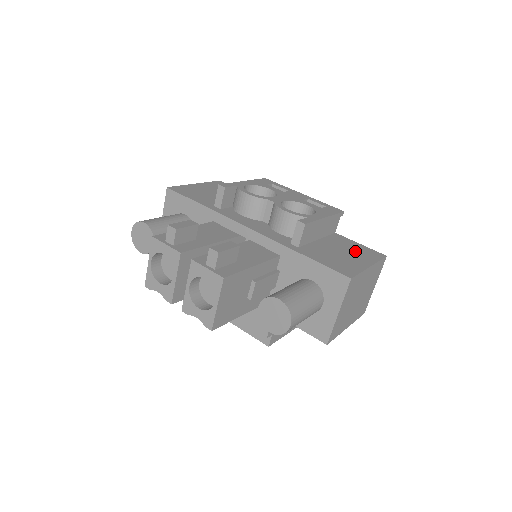
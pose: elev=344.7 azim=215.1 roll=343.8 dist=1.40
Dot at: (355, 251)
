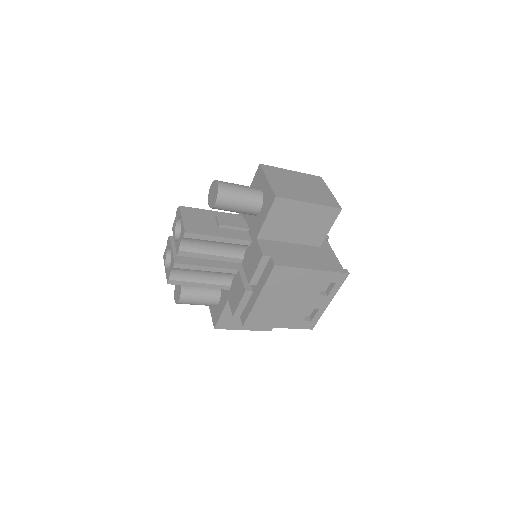
Dot at: occluded
